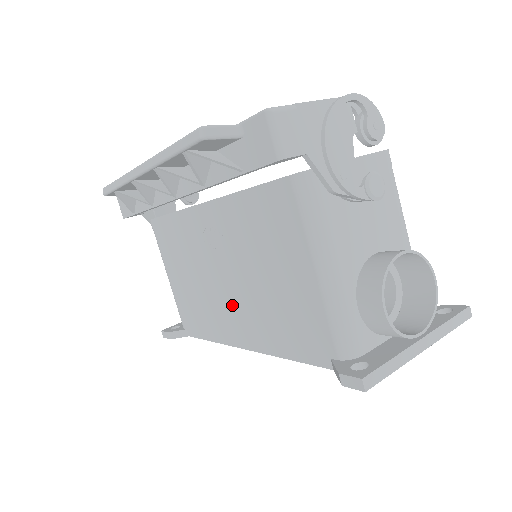
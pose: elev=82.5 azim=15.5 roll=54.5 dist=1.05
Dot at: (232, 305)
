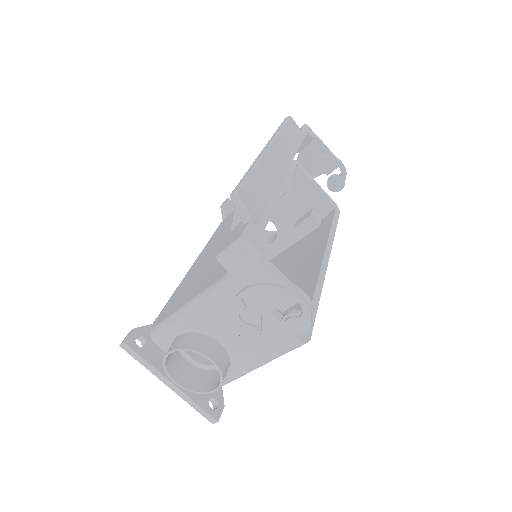
Dot at: (214, 247)
